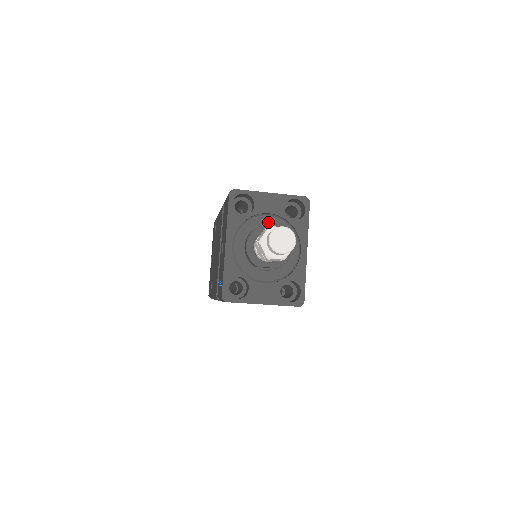
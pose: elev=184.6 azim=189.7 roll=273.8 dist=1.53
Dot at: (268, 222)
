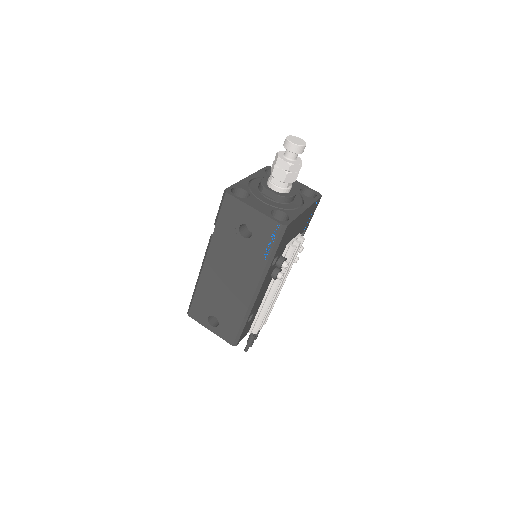
Dot at: occluded
